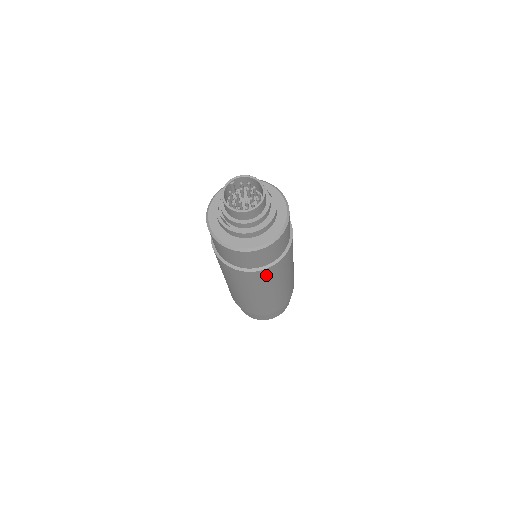
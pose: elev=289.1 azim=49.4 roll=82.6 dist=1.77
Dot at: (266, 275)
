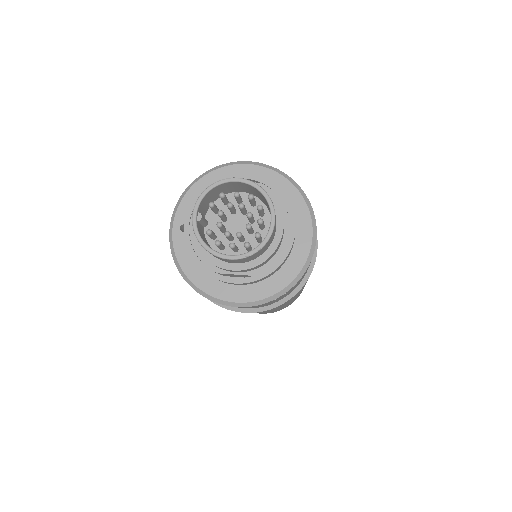
Dot at: occluded
